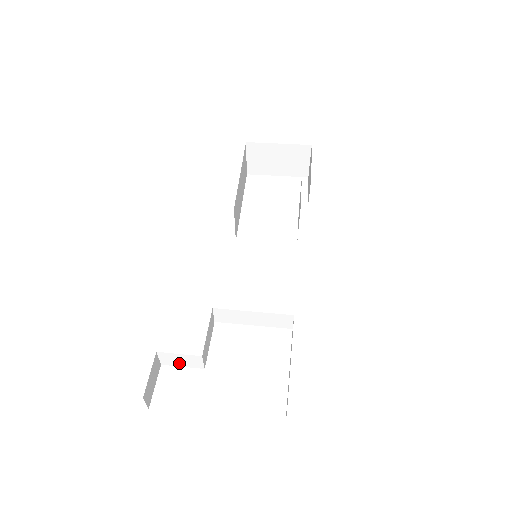
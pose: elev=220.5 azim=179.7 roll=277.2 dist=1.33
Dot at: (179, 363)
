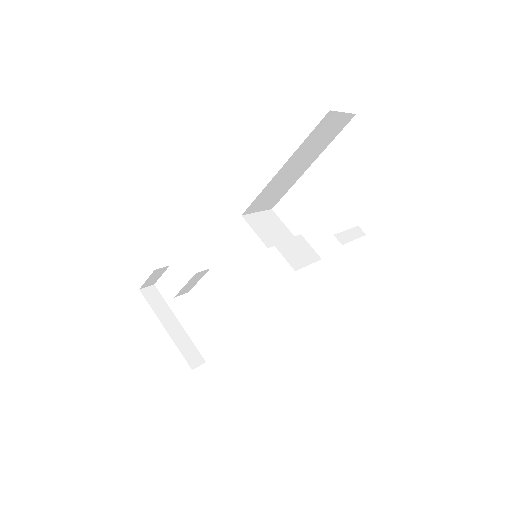
Dot at: occluded
